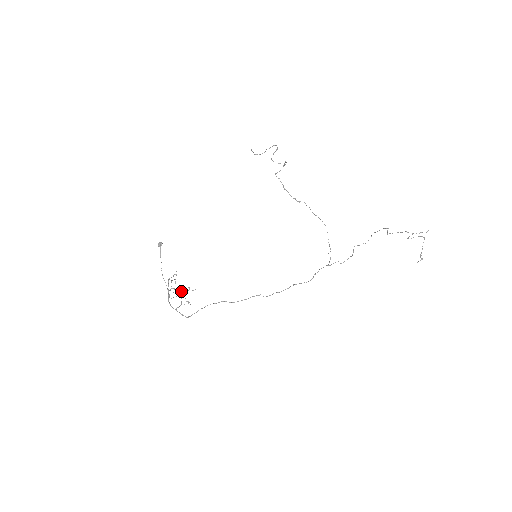
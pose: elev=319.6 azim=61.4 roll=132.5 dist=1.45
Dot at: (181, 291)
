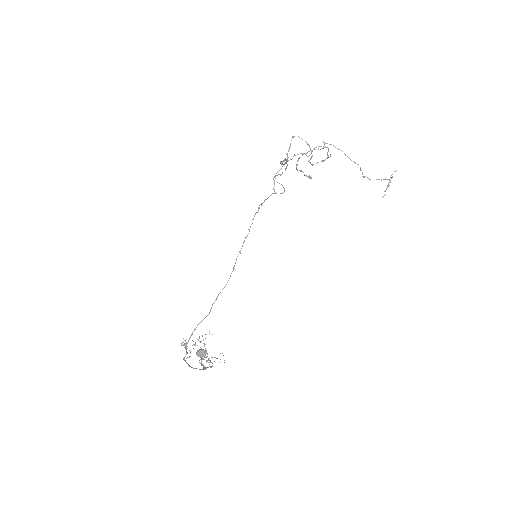
Dot at: occluded
